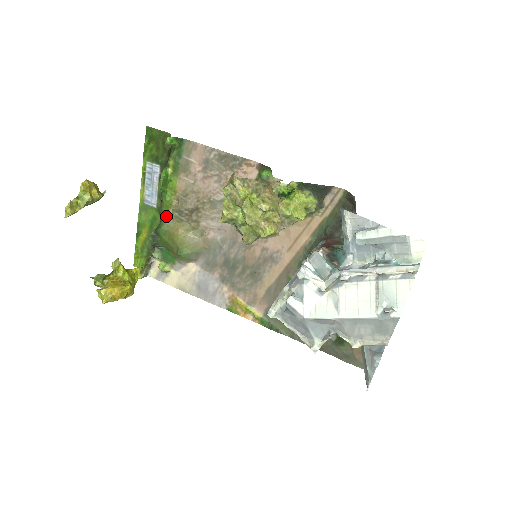
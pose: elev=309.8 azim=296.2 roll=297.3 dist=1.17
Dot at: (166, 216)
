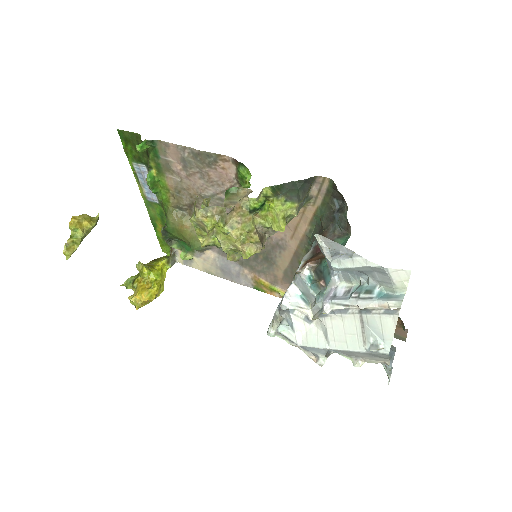
Dot at: (168, 214)
